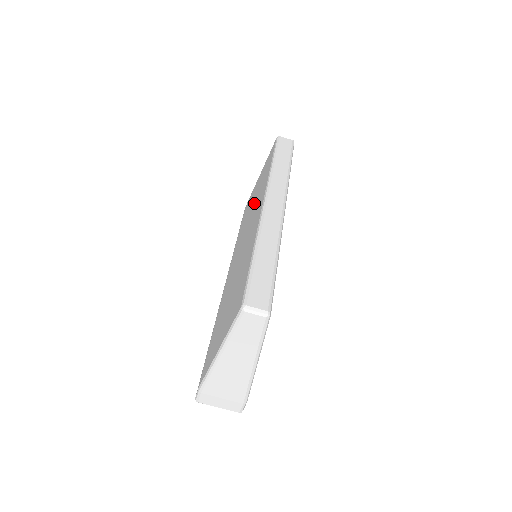
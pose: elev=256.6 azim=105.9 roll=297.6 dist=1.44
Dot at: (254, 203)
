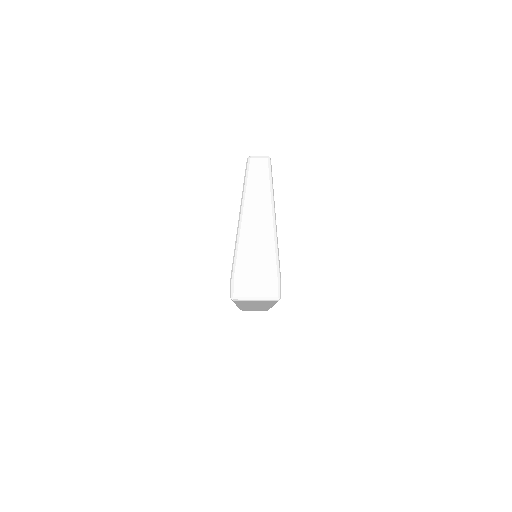
Dot at: occluded
